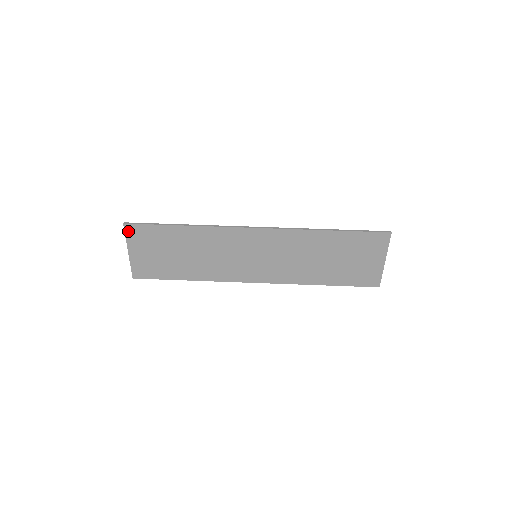
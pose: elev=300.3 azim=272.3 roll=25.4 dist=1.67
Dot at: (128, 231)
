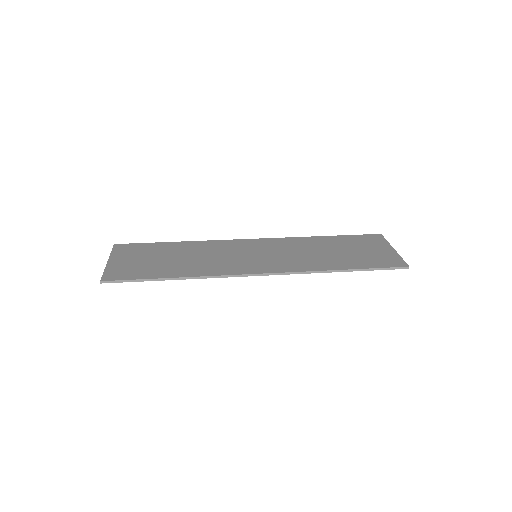
Dot at: (116, 248)
